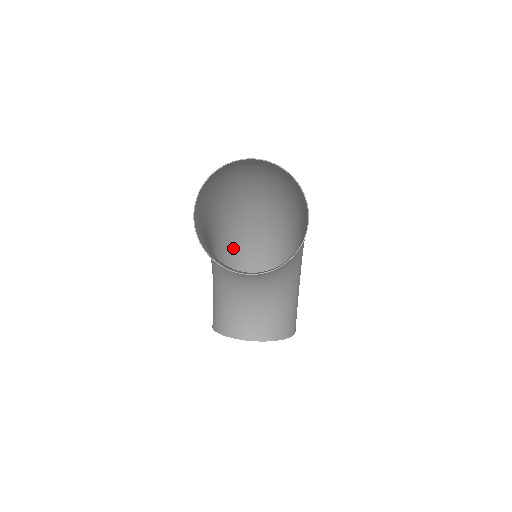
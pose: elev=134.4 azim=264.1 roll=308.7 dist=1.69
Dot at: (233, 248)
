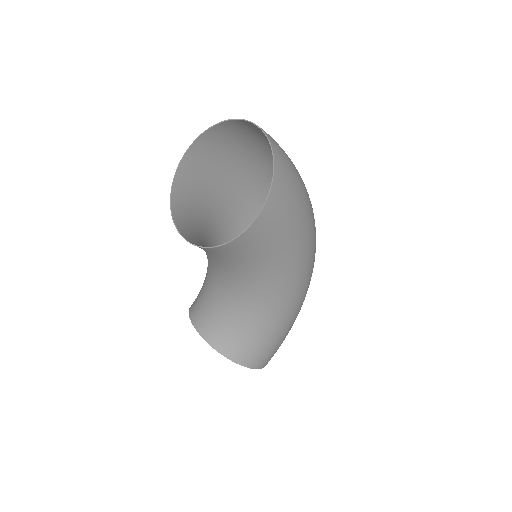
Dot at: occluded
